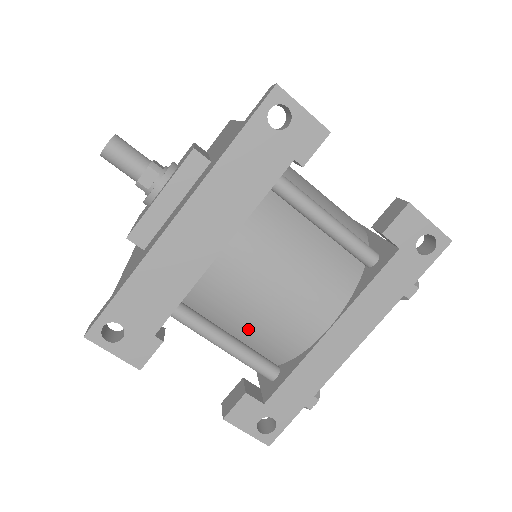
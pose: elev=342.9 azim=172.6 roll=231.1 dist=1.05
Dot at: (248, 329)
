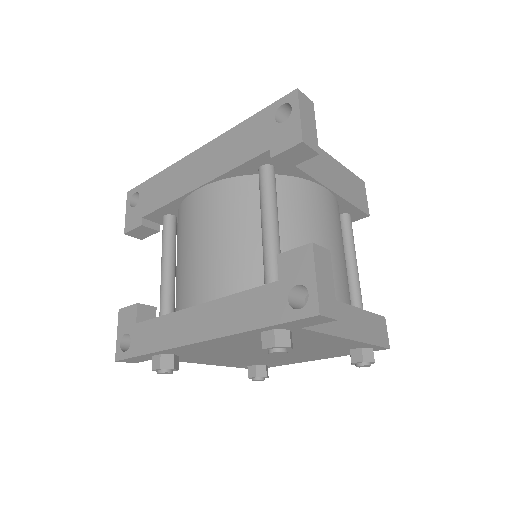
Dot at: (178, 266)
